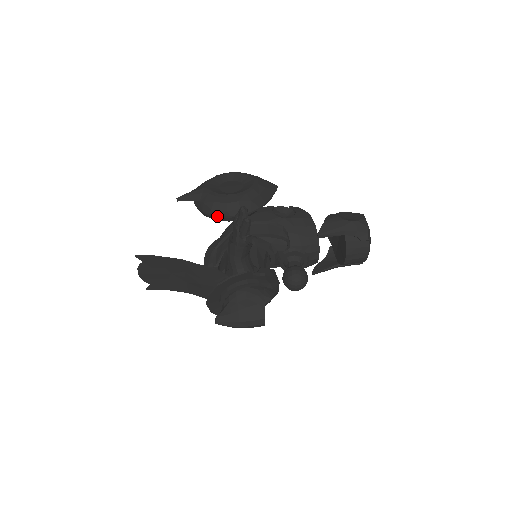
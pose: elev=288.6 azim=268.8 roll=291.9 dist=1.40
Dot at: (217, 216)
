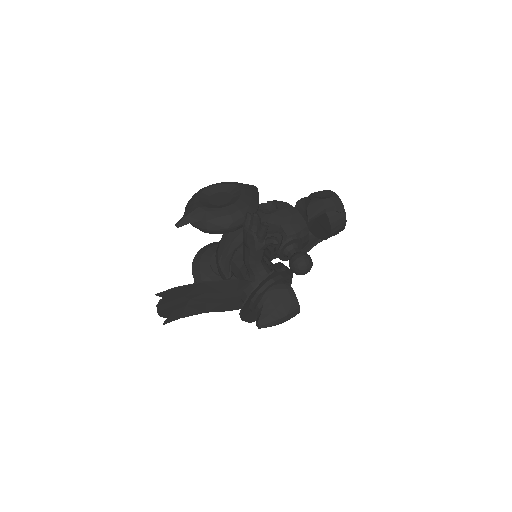
Dot at: (224, 230)
